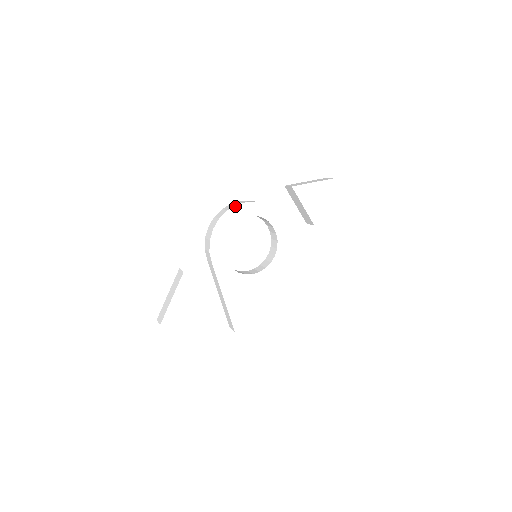
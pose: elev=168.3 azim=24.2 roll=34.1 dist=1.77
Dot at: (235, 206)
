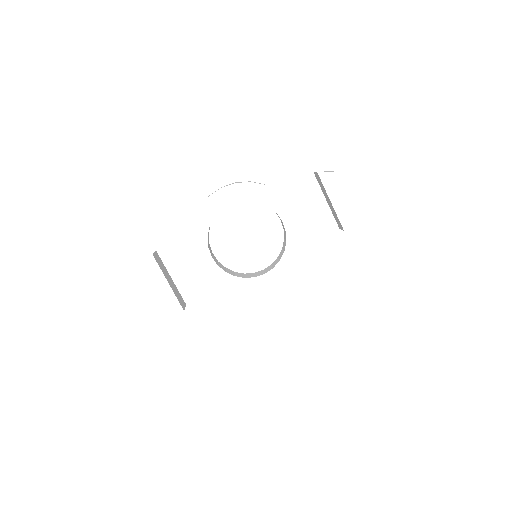
Dot at: (232, 184)
